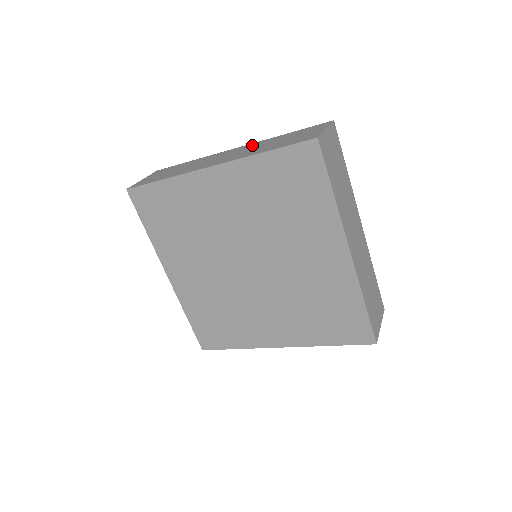
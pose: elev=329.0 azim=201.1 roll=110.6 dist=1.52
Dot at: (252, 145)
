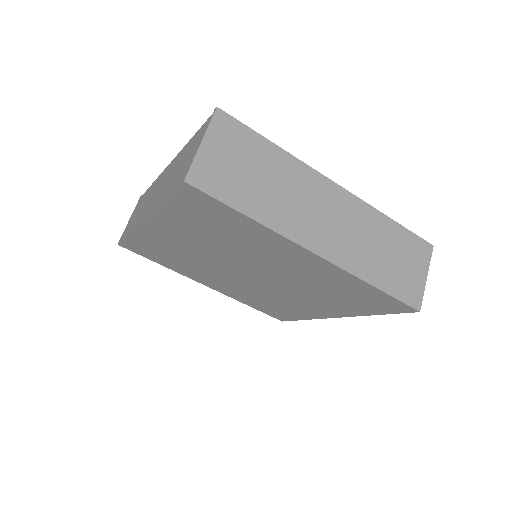
Dot at: (359, 213)
